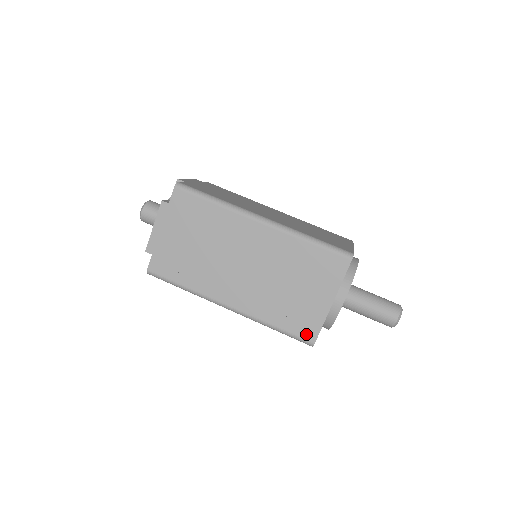
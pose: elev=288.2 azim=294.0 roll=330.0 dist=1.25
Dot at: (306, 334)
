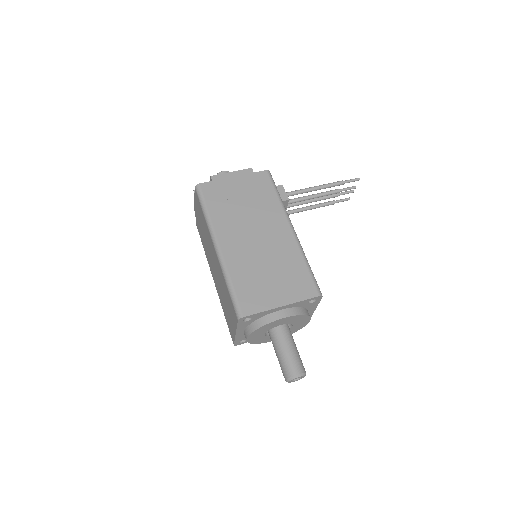
Dot at: (231, 335)
